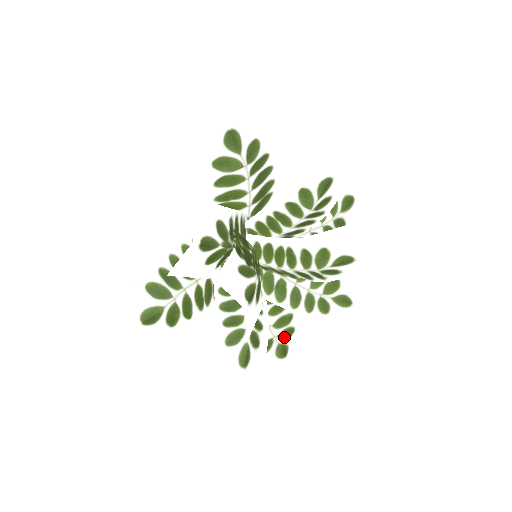
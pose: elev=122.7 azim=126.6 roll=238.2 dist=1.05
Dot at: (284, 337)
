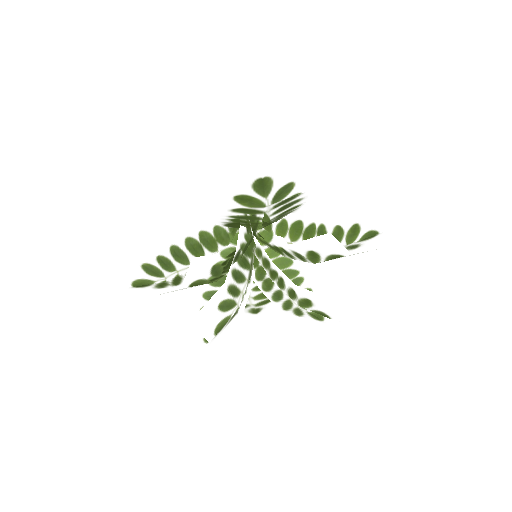
Dot at: (260, 304)
